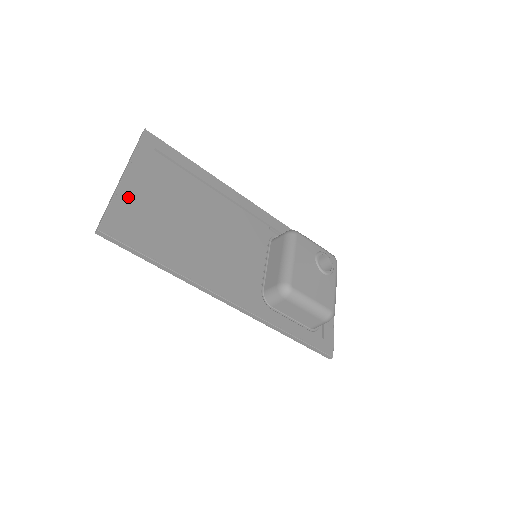
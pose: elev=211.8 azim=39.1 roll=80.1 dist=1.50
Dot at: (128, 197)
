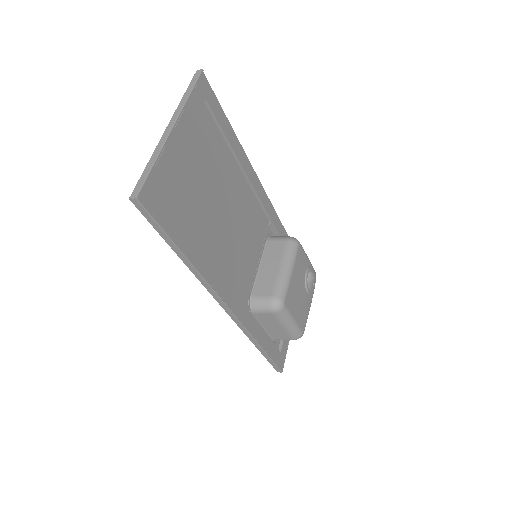
Dot at: (171, 159)
